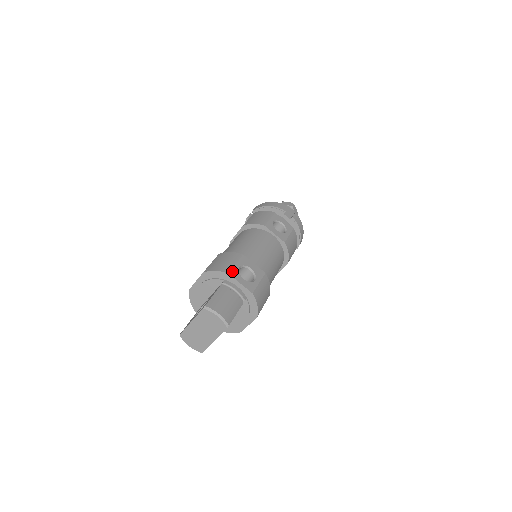
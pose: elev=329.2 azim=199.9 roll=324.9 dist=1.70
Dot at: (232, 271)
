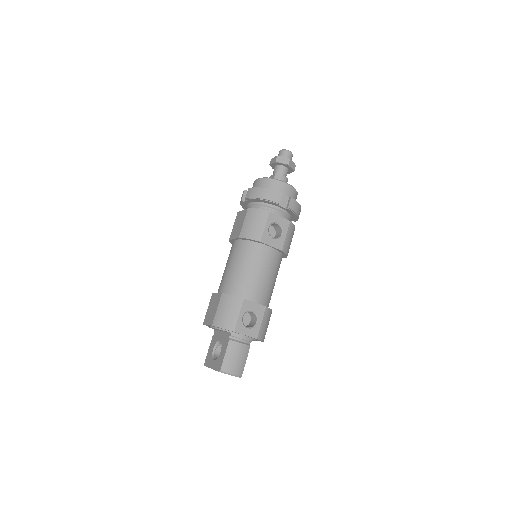
Dot at: (237, 326)
